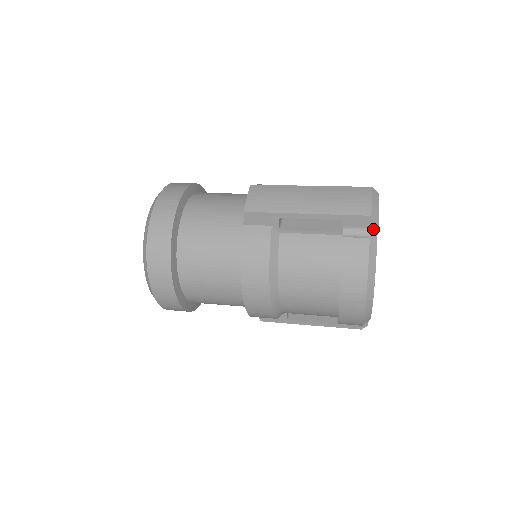
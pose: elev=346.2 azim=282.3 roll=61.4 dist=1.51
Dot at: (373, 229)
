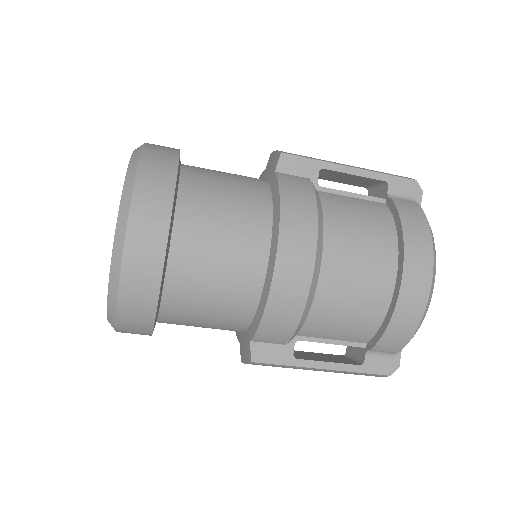
Dot at: (417, 199)
